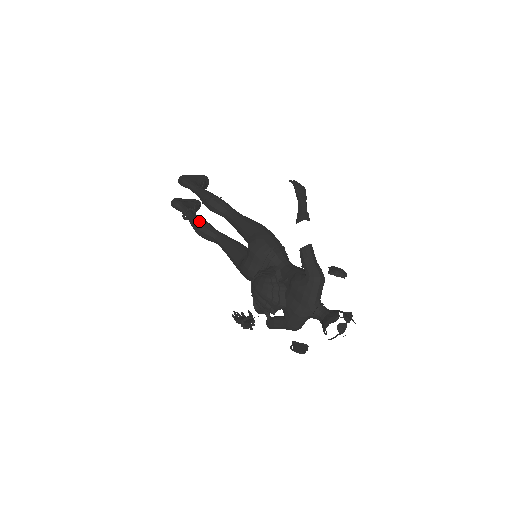
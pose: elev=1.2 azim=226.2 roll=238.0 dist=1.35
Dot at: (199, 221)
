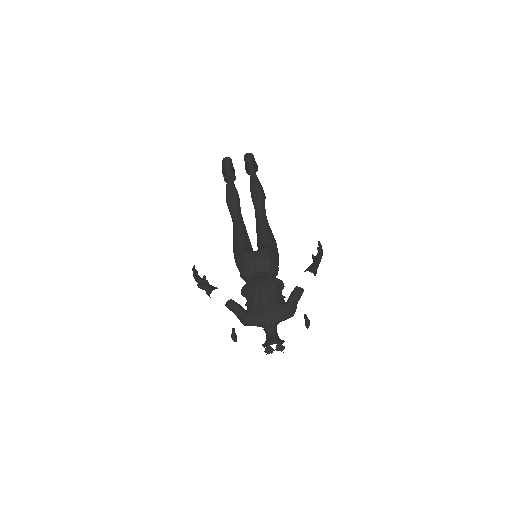
Dot at: (237, 193)
